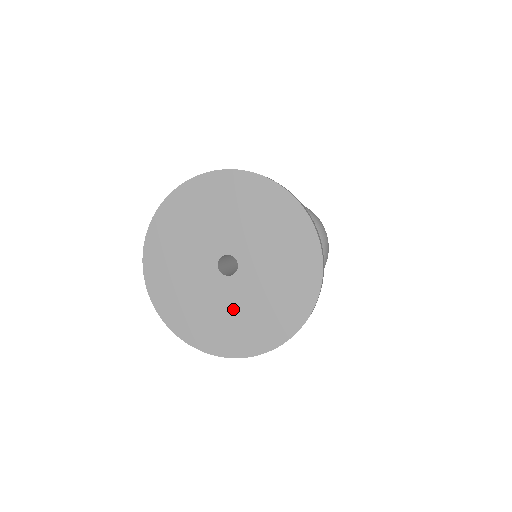
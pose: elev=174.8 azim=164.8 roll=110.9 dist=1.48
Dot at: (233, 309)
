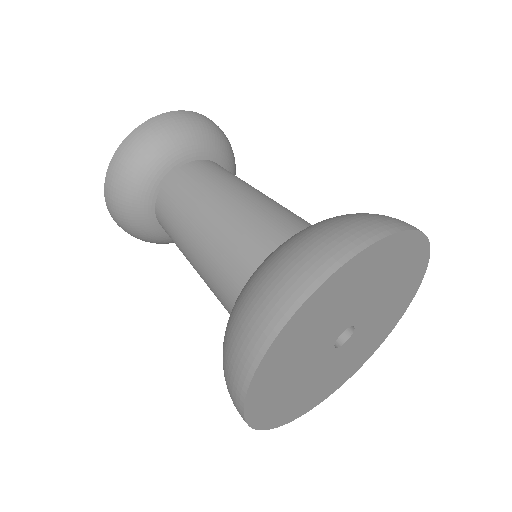
Dot at: (337, 367)
